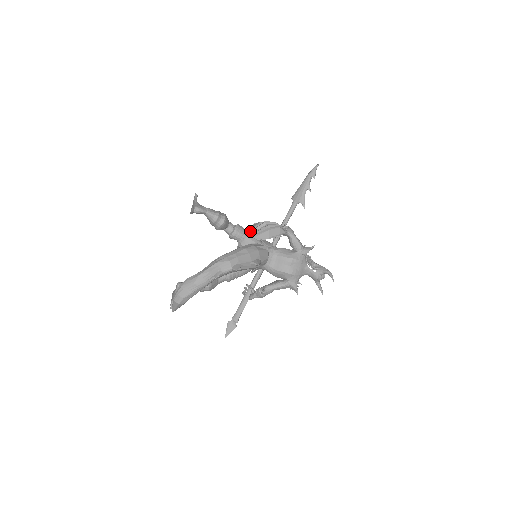
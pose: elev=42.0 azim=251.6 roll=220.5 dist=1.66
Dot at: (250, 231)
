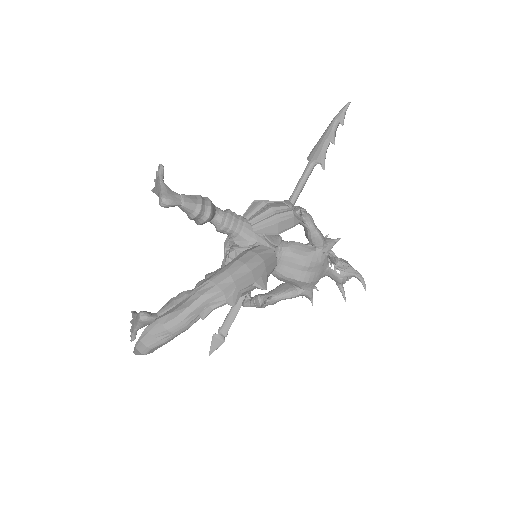
Dot at: (248, 220)
